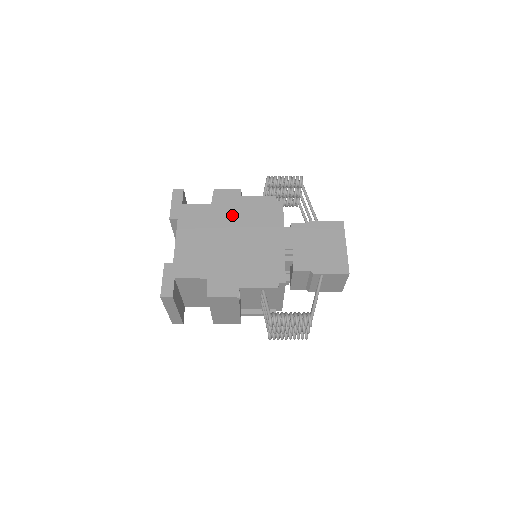
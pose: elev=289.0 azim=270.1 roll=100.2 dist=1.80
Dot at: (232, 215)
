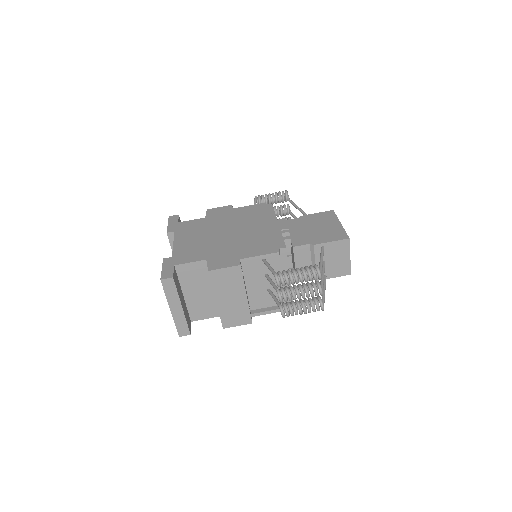
Dot at: (226, 220)
